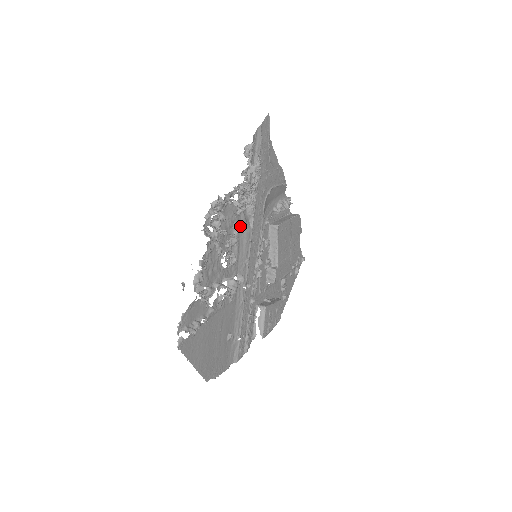
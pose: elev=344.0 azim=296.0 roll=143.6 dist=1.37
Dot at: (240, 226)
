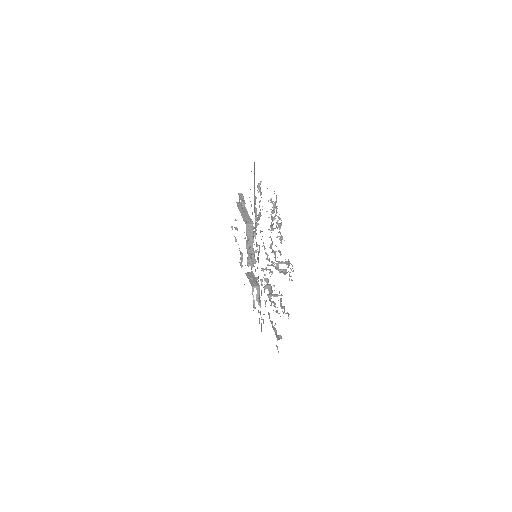
Dot at: (257, 244)
